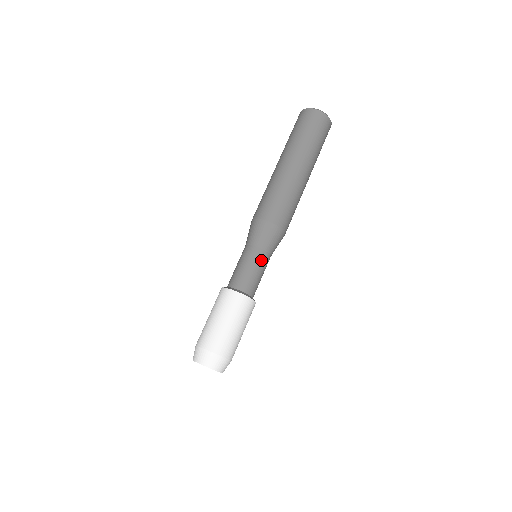
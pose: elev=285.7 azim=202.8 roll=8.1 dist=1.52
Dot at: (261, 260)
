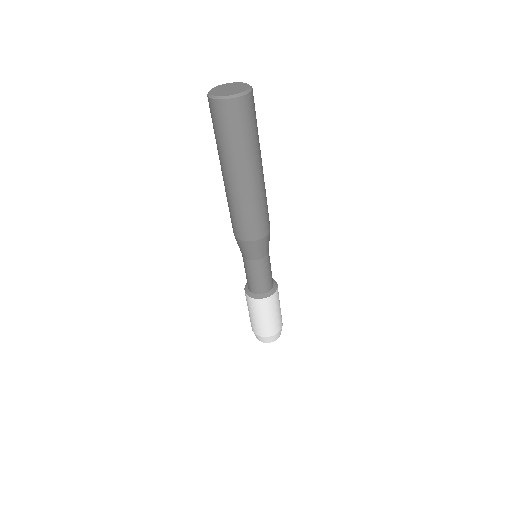
Dot at: (252, 268)
